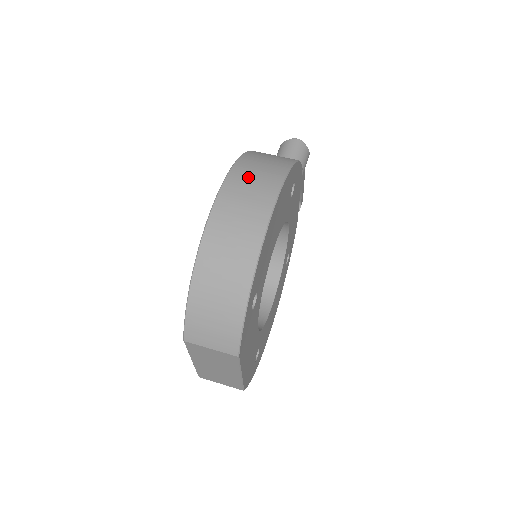
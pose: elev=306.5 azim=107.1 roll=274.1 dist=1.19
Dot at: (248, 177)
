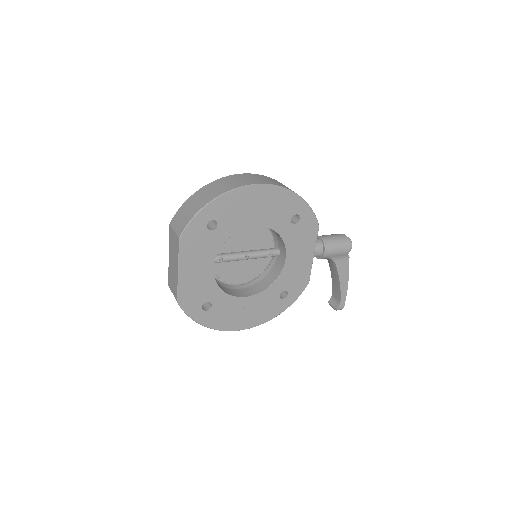
Dot at: (264, 178)
